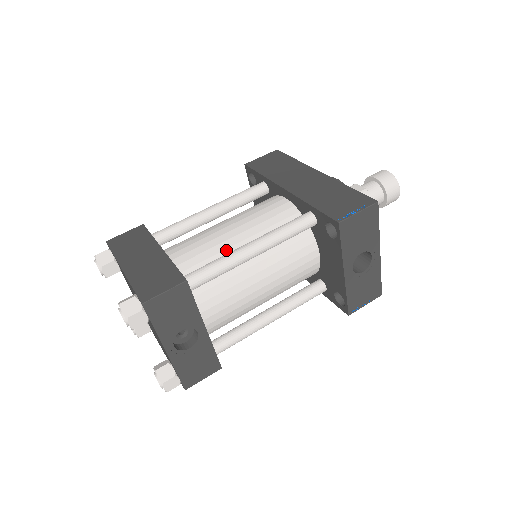
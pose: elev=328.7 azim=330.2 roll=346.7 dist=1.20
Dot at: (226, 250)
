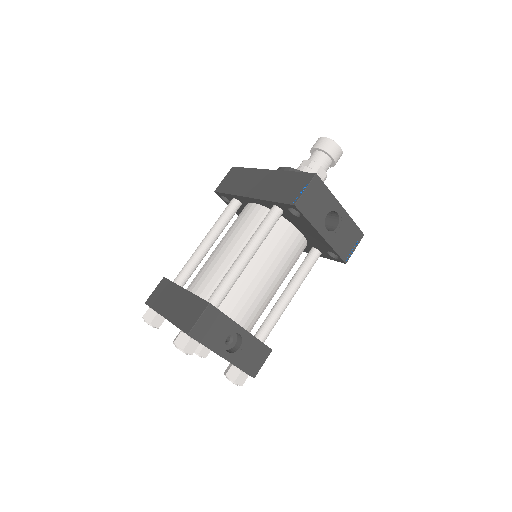
Dot at: (229, 266)
